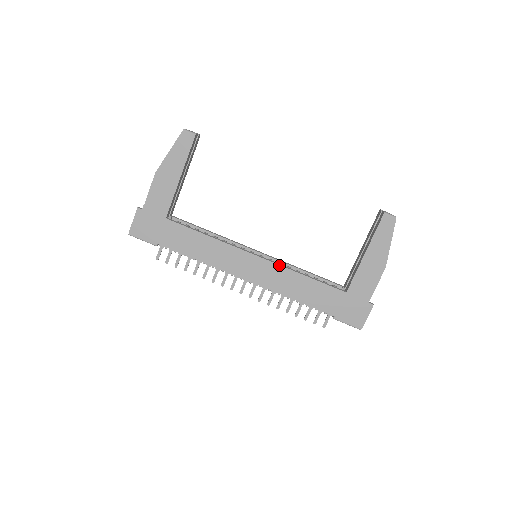
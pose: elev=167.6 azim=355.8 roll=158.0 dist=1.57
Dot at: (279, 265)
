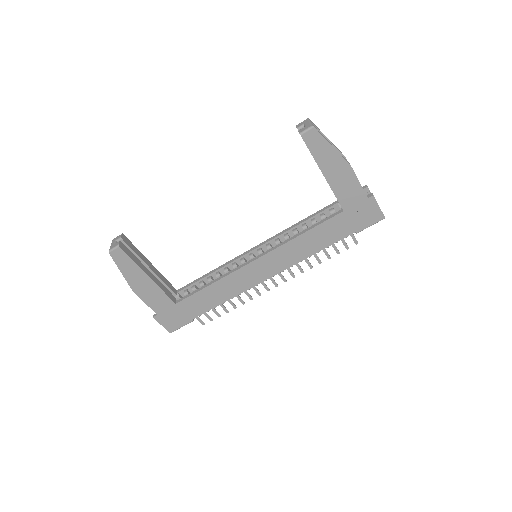
Dot at: (277, 248)
